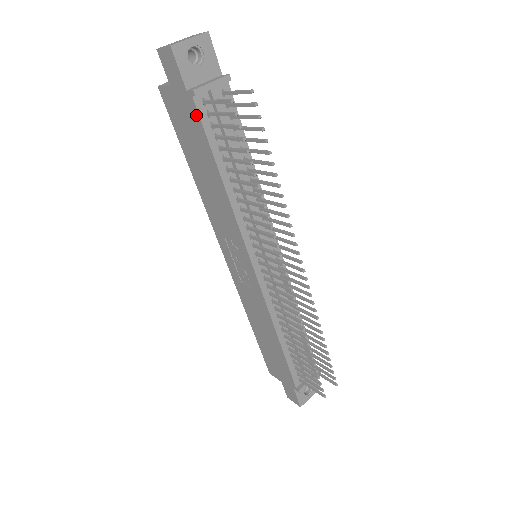
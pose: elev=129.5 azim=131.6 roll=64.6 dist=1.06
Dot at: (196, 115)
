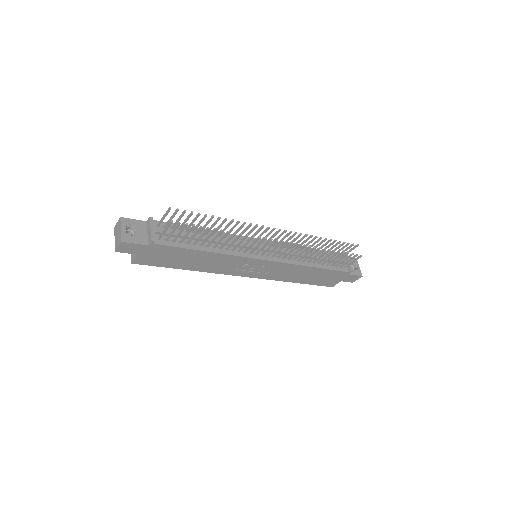
Dot at: (164, 247)
